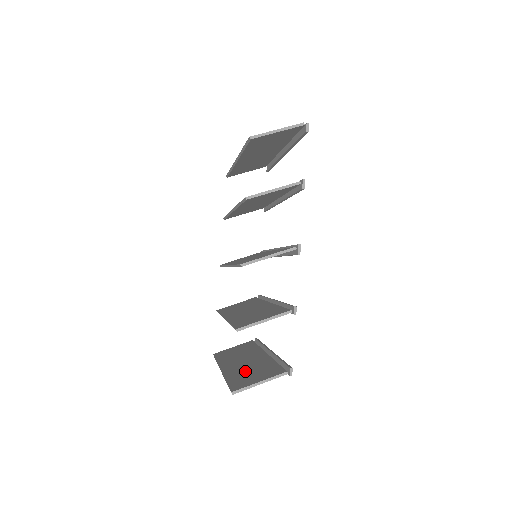
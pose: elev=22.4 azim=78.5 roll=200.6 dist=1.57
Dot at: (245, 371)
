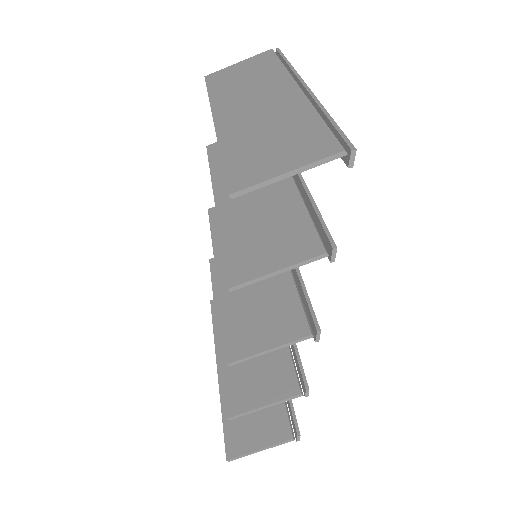
Dot at: occluded
